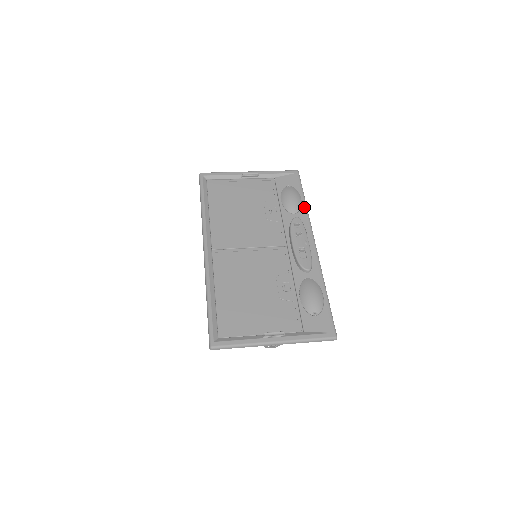
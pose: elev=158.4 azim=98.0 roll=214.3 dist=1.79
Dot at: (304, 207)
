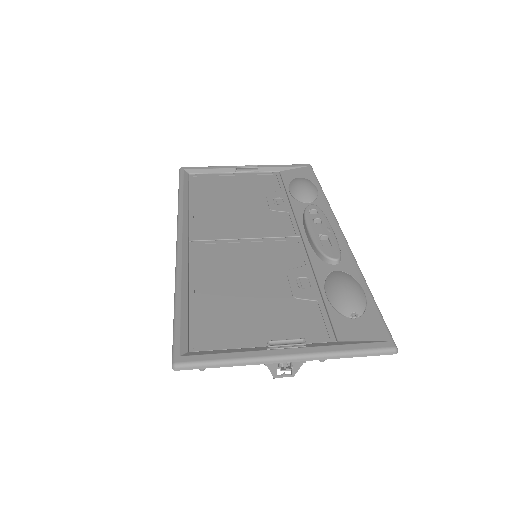
Dot at: (322, 196)
